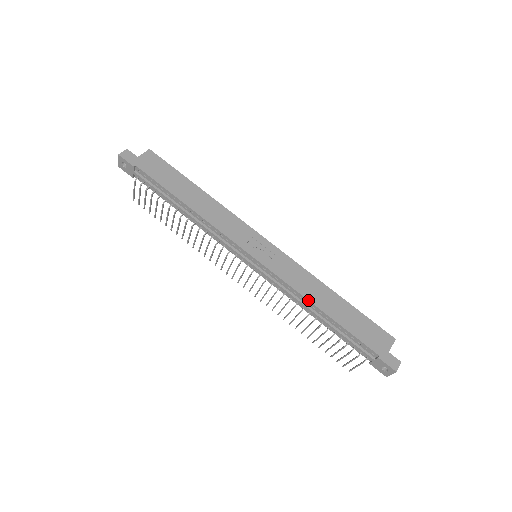
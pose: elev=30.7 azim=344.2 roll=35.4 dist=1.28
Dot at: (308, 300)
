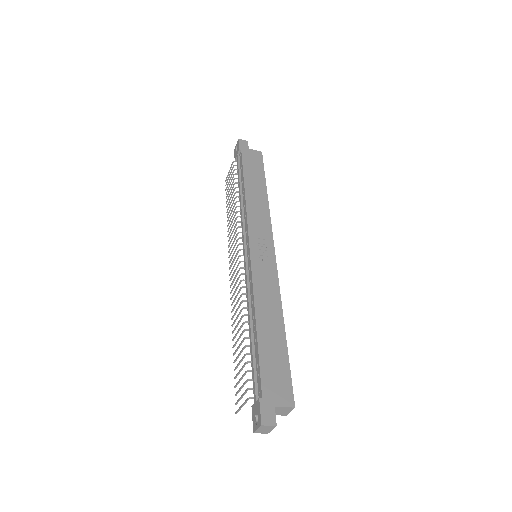
Dot at: (254, 305)
